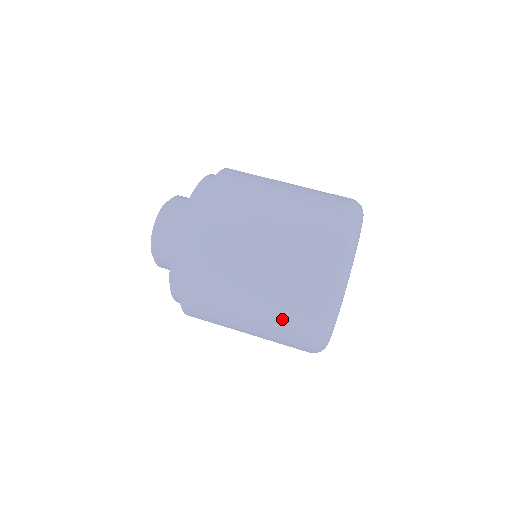
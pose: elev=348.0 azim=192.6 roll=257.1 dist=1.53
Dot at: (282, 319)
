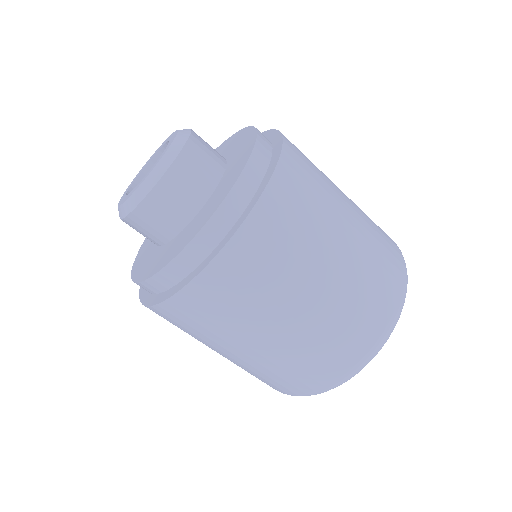
Dot at: (273, 374)
